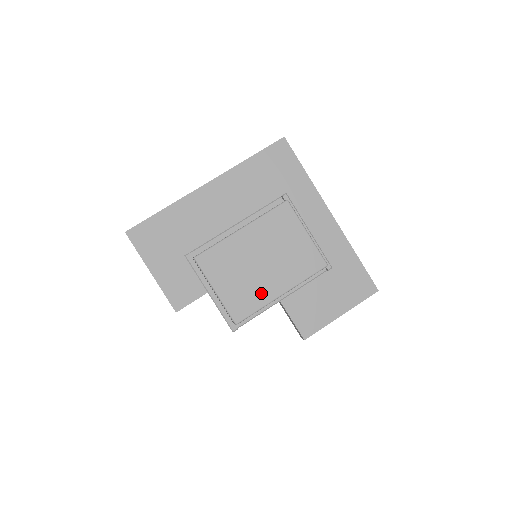
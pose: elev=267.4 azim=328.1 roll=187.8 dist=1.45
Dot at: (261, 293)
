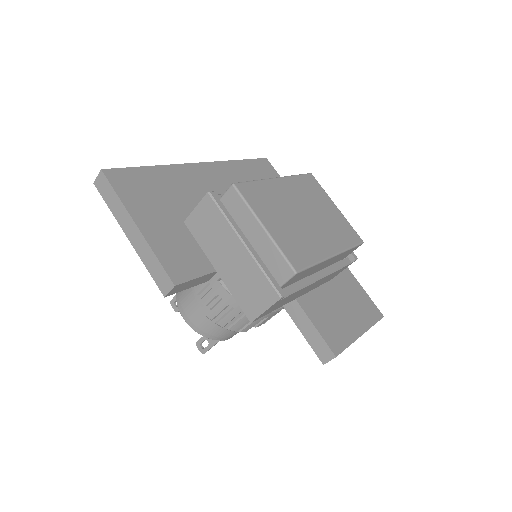
Dot at: (313, 246)
